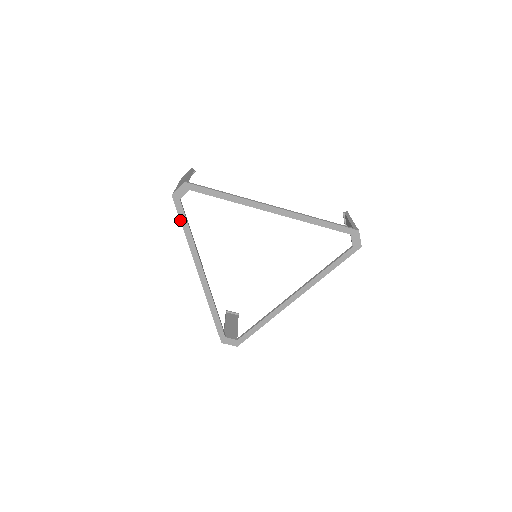
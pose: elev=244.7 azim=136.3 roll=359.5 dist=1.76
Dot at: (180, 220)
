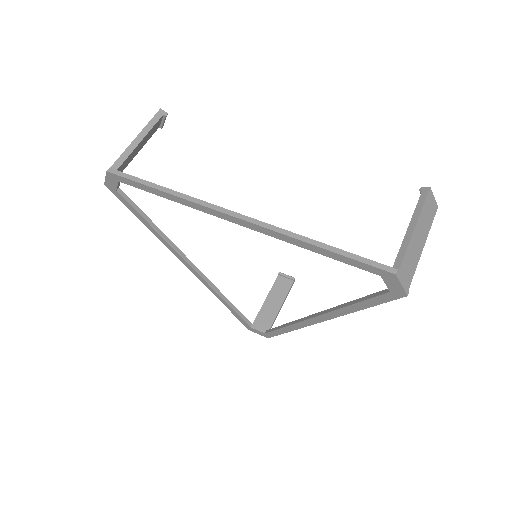
Dot at: (132, 212)
